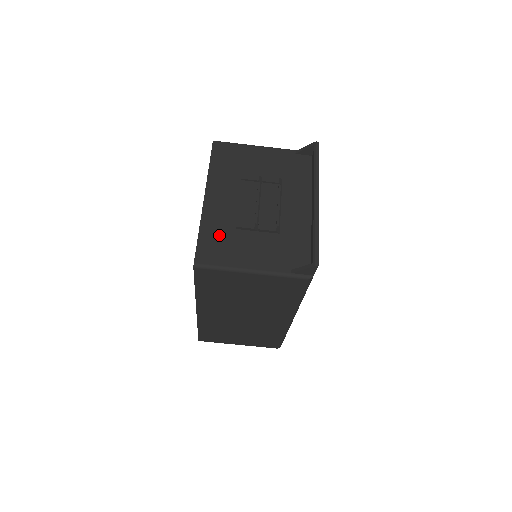
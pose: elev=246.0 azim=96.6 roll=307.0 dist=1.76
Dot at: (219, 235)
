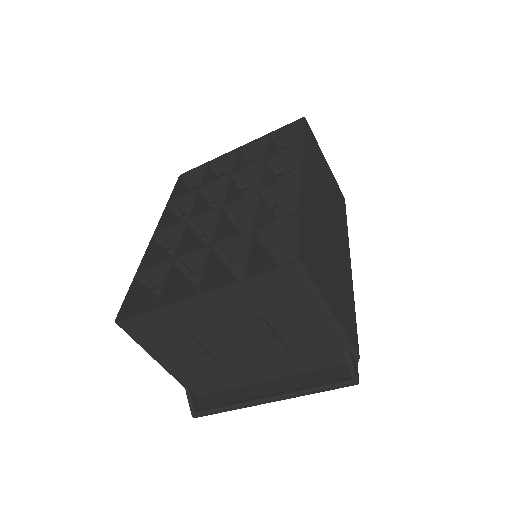
Dot at: (166, 328)
